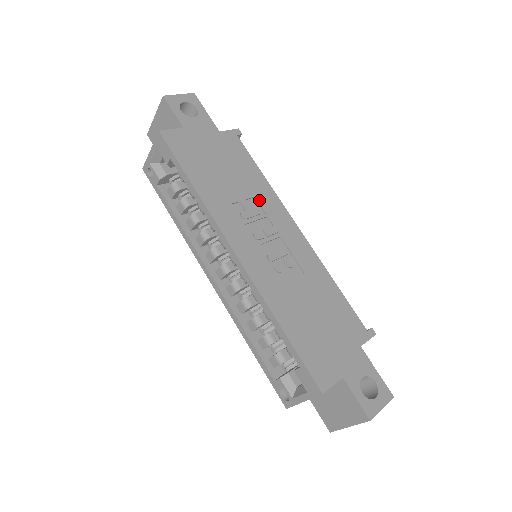
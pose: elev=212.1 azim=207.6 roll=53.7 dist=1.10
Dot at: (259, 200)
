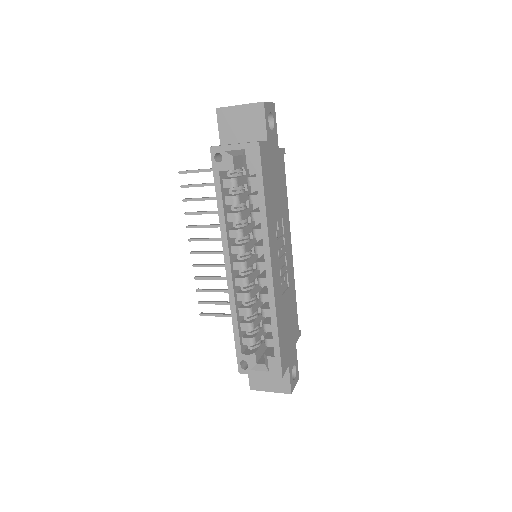
Dot at: (284, 221)
